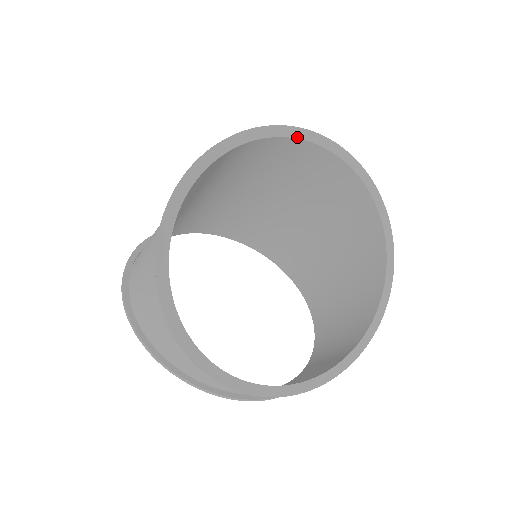
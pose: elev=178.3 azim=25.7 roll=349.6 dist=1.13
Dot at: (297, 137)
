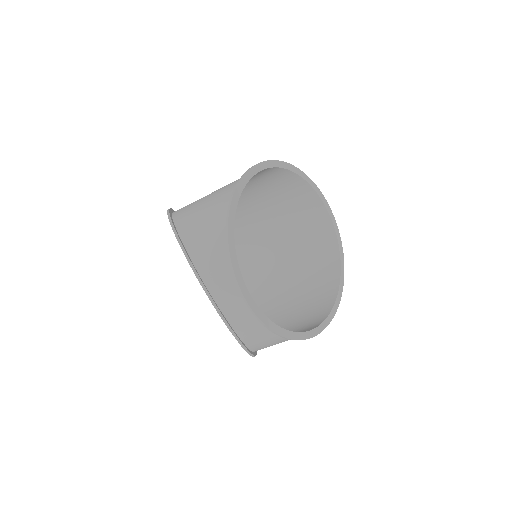
Dot at: (323, 201)
